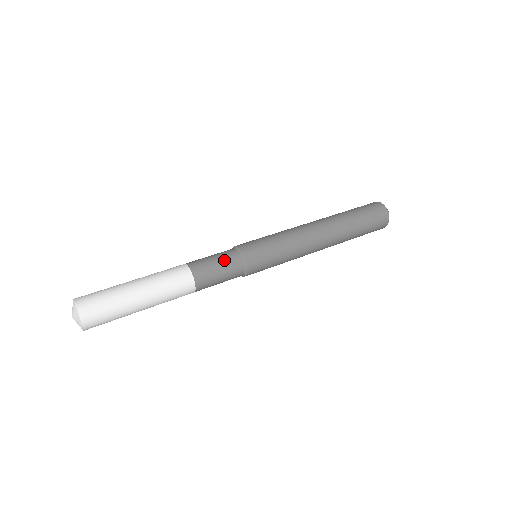
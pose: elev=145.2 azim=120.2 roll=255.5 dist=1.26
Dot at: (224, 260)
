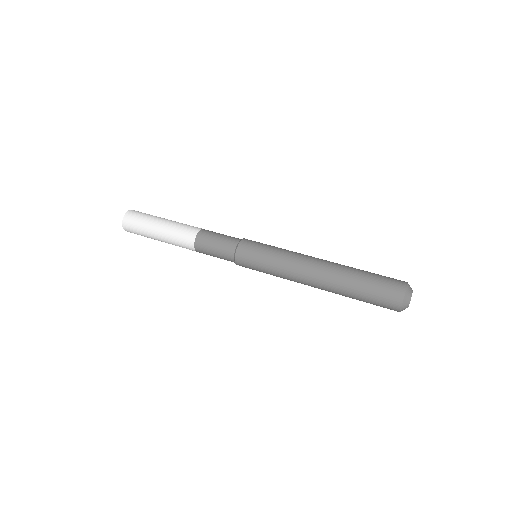
Dot at: (222, 245)
